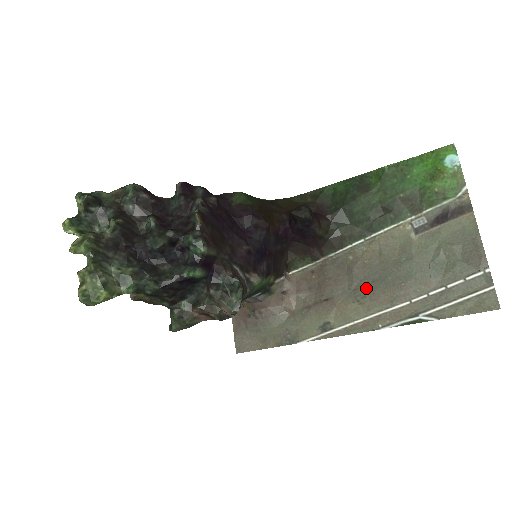
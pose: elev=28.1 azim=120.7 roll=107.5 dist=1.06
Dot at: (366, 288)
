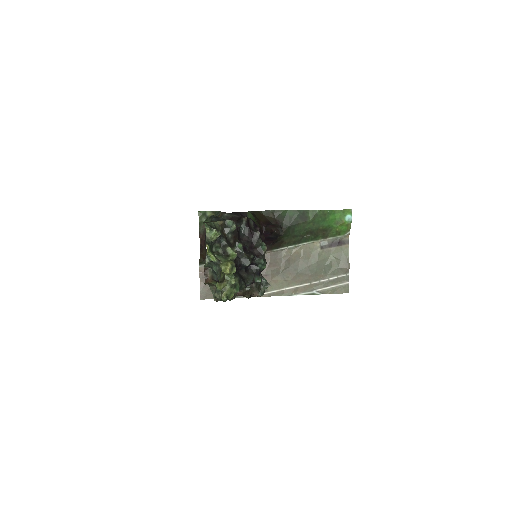
Dot at: (290, 273)
